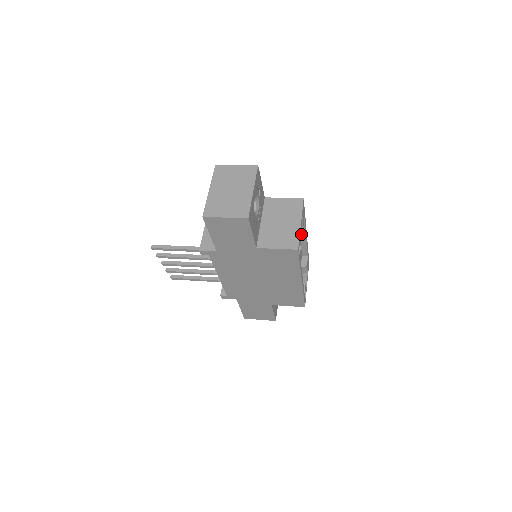
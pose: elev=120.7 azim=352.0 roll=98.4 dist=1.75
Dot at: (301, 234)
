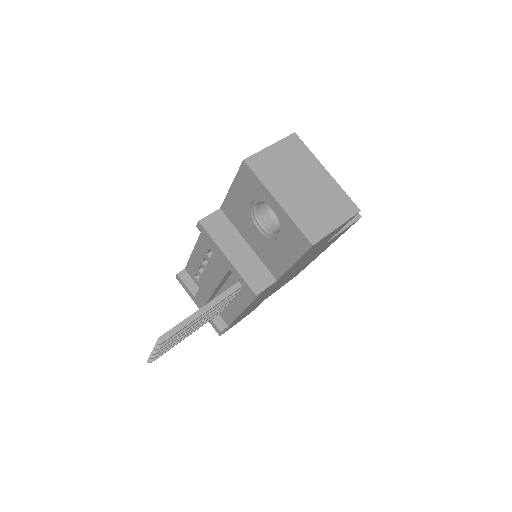
Dot at: occluded
